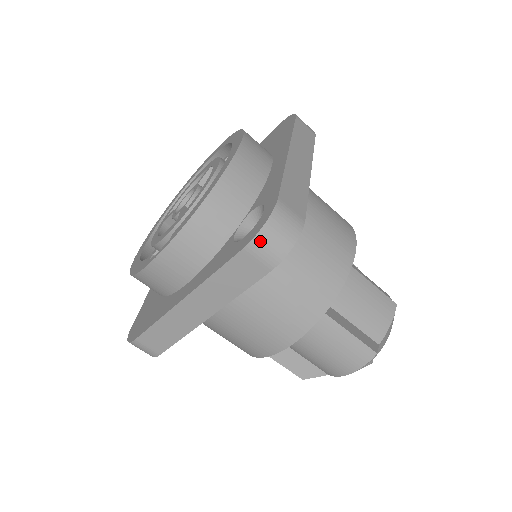
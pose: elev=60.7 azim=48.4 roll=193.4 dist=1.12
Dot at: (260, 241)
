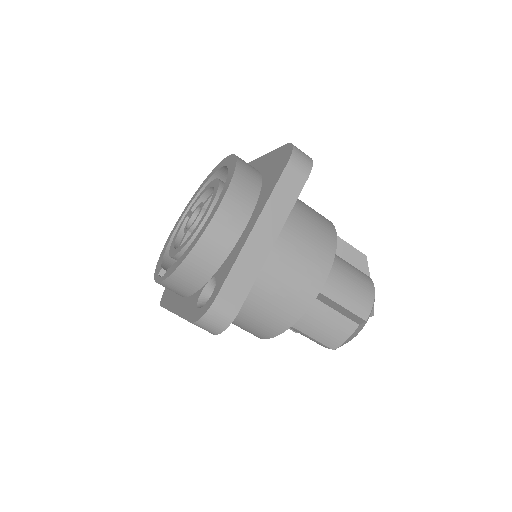
Dot at: (200, 324)
